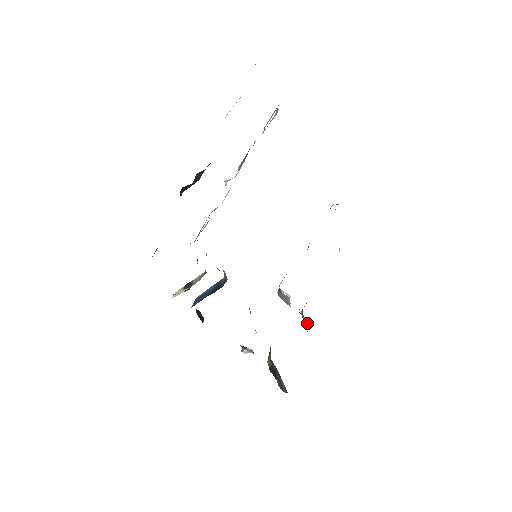
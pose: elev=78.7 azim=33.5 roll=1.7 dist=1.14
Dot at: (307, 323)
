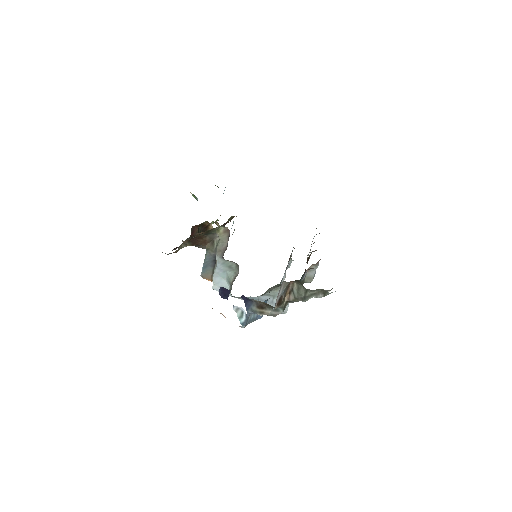
Dot at: (315, 266)
